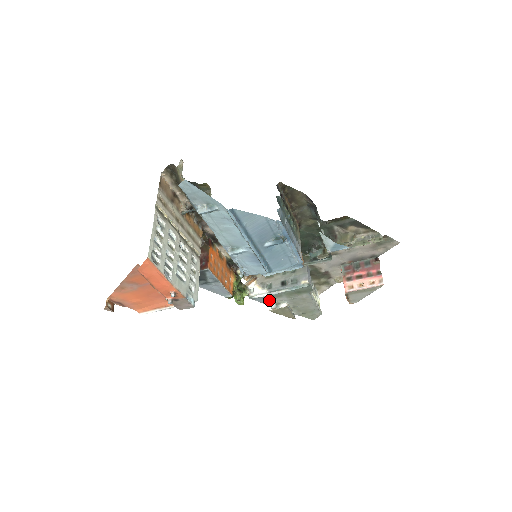
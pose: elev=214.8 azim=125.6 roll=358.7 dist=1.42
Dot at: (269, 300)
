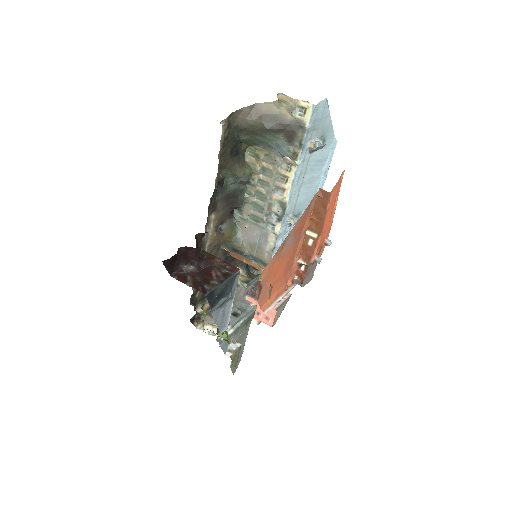
Dot at: occluded
